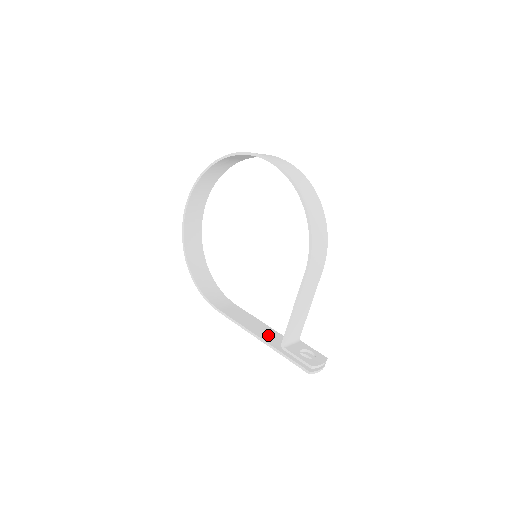
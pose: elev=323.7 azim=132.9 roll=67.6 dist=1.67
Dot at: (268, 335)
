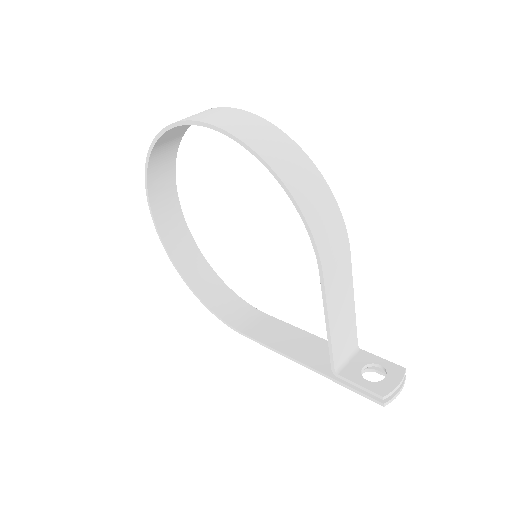
Dot at: (314, 353)
